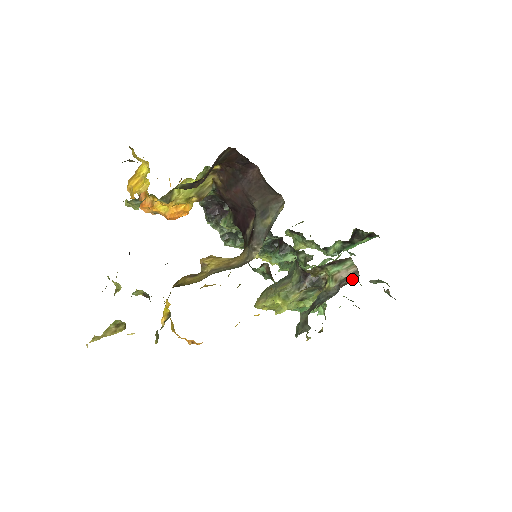
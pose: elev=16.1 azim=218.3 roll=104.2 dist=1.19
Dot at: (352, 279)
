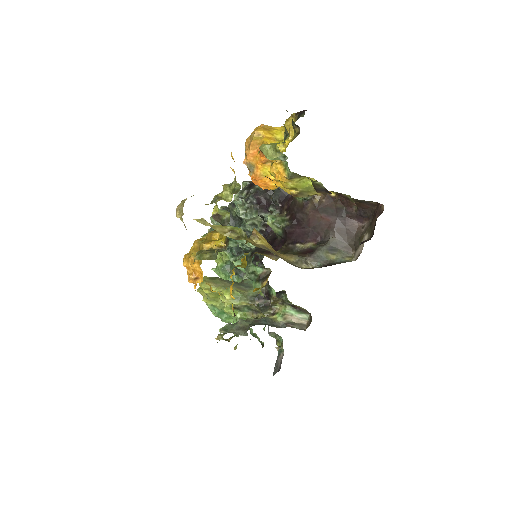
Dot at: (299, 327)
